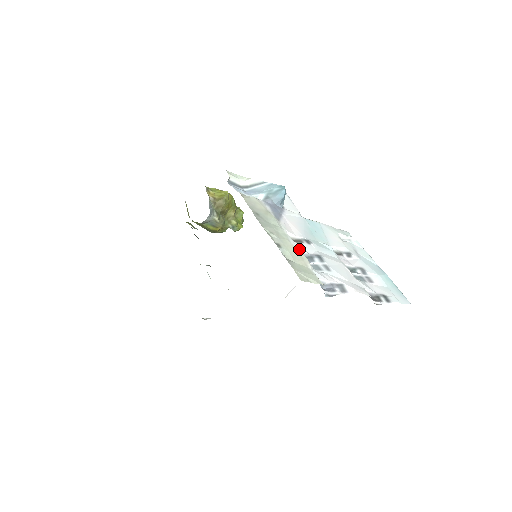
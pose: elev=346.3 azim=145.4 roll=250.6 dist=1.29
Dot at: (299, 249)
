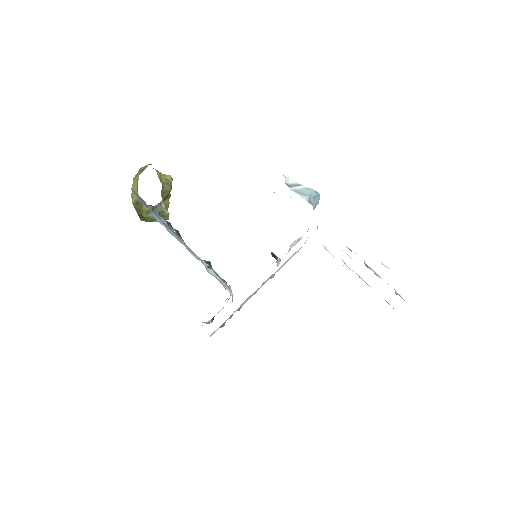
Dot at: occluded
